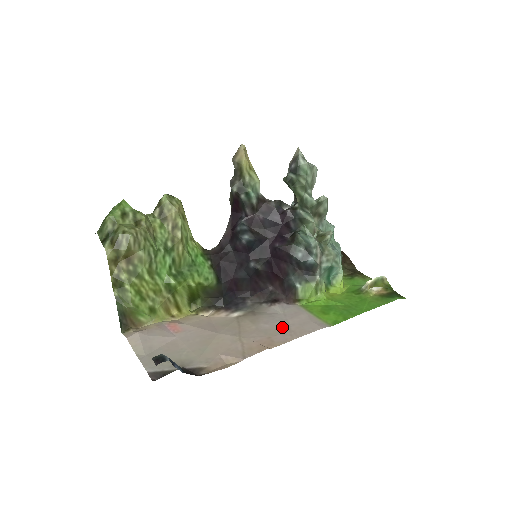
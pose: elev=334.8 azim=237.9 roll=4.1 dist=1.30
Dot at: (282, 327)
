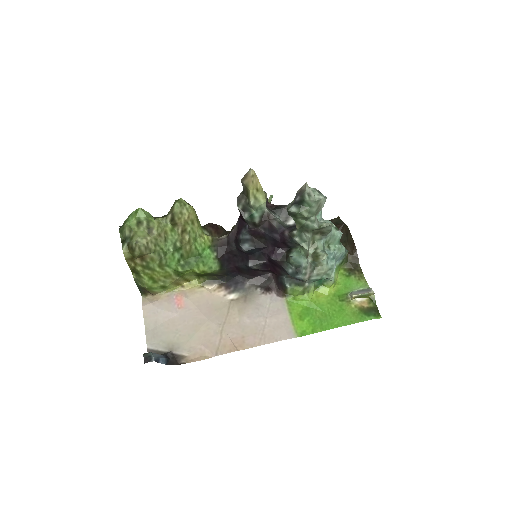
Dot at: (258, 327)
